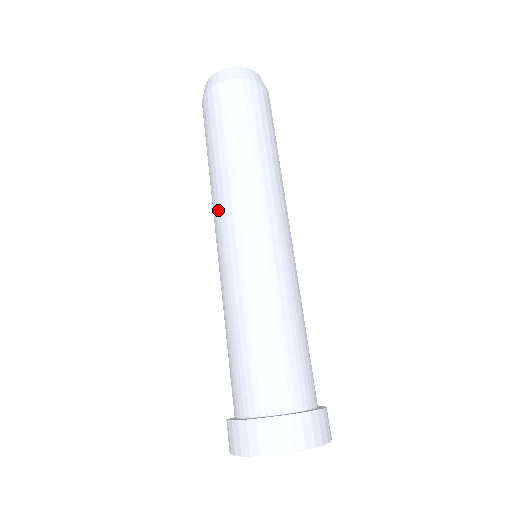
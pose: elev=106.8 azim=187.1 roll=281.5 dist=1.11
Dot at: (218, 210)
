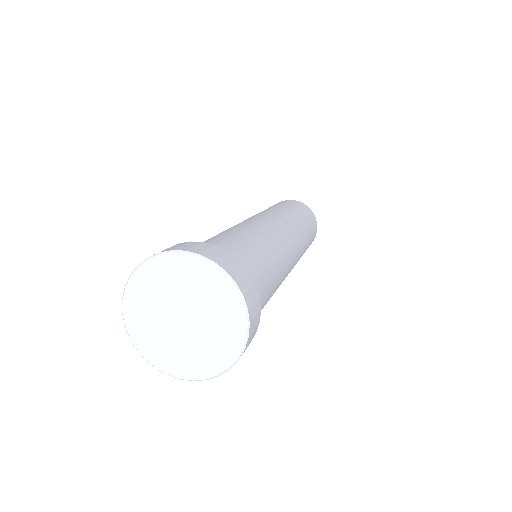
Dot at: occluded
